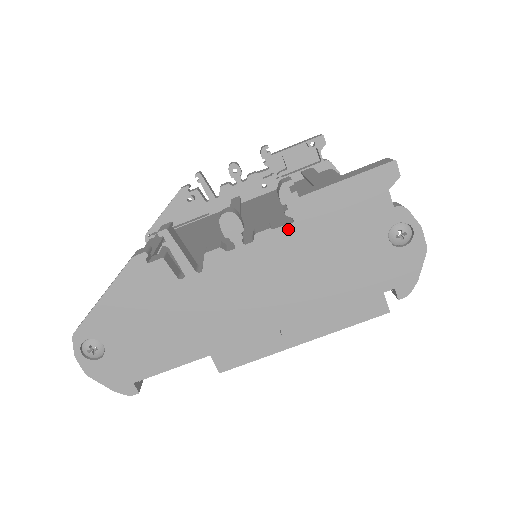
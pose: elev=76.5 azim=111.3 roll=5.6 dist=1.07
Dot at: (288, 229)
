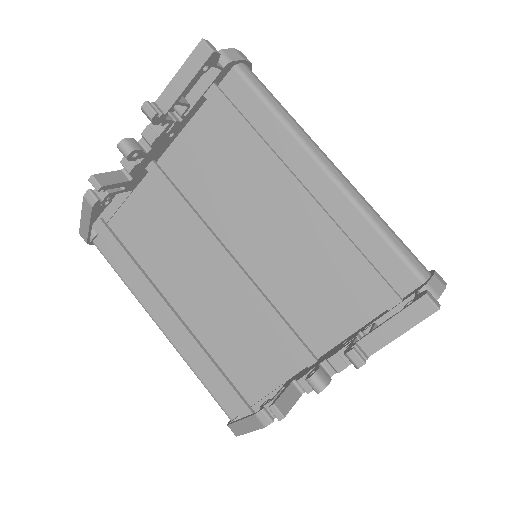
Dot at: occluded
